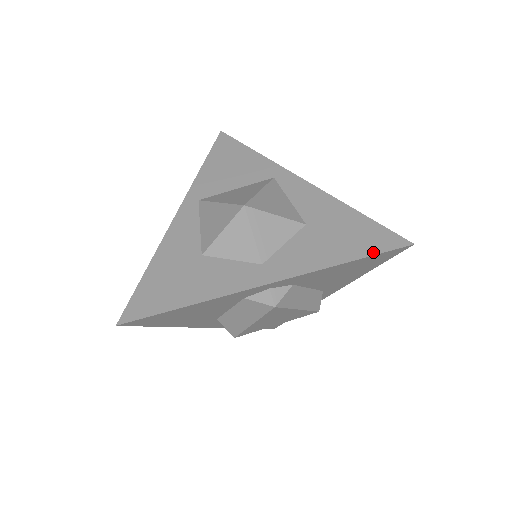
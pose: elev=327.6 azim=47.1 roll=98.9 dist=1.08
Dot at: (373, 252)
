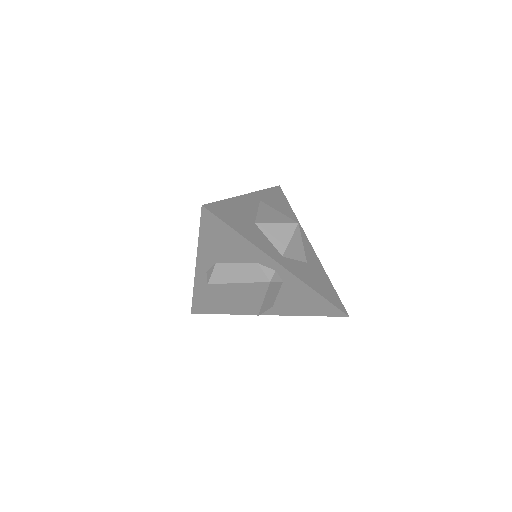
Dot at: (332, 302)
